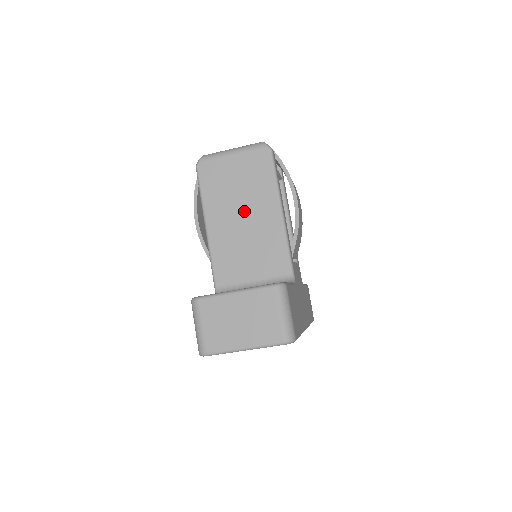
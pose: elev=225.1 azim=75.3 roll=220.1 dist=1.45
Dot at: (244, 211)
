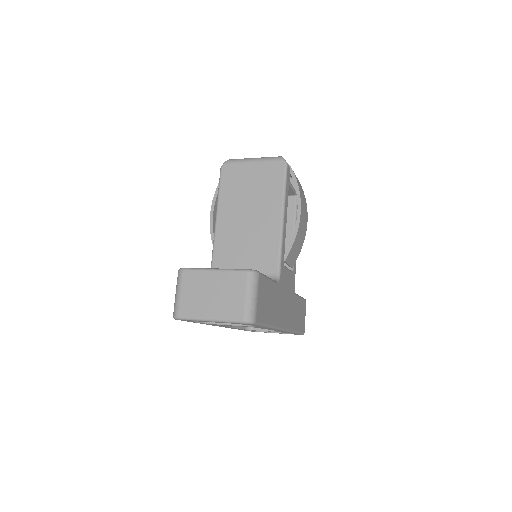
Dot at: (251, 212)
